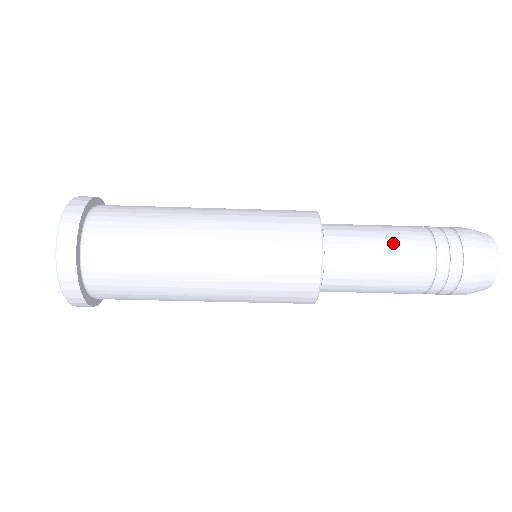
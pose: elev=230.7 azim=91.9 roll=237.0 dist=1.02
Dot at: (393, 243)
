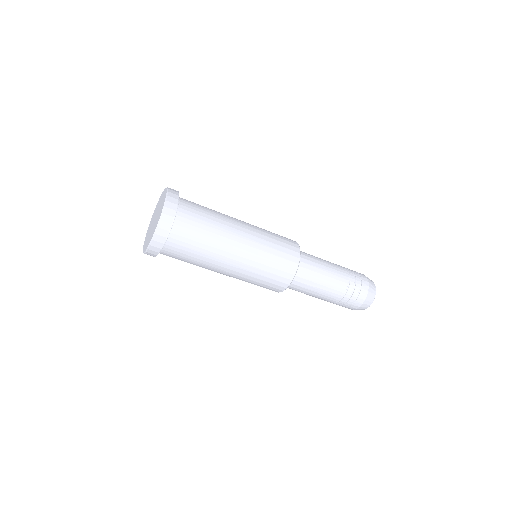
Dot at: (331, 267)
